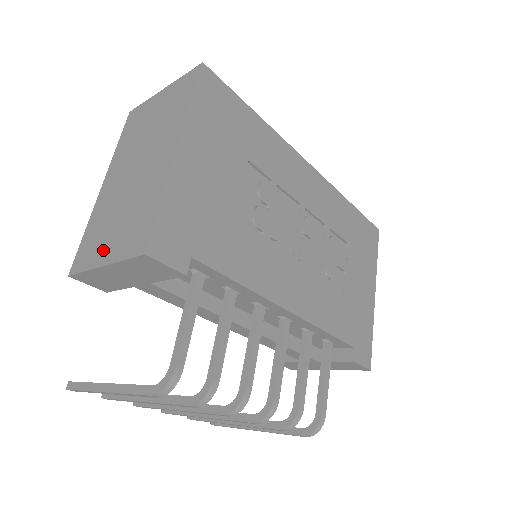
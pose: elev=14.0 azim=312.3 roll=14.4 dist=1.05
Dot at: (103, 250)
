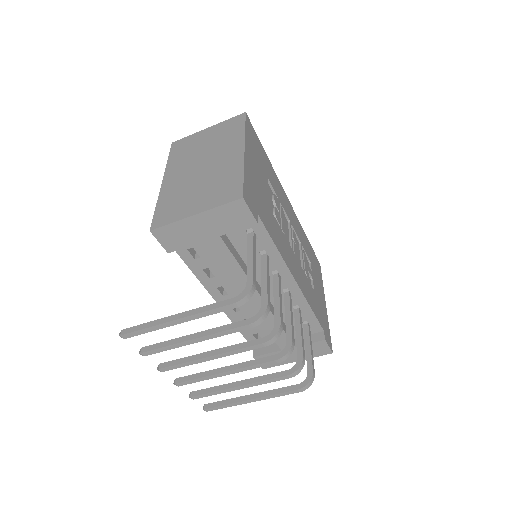
Dot at: (190, 208)
